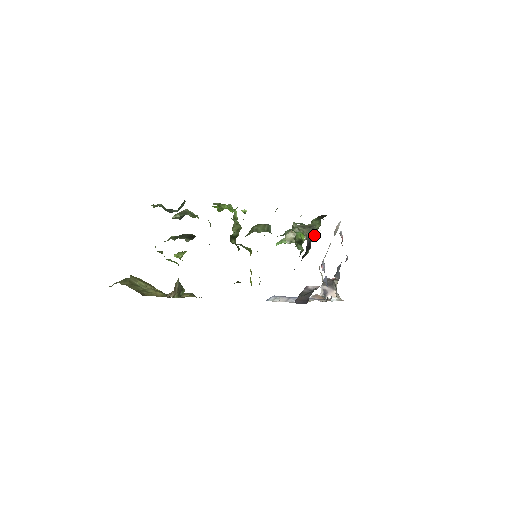
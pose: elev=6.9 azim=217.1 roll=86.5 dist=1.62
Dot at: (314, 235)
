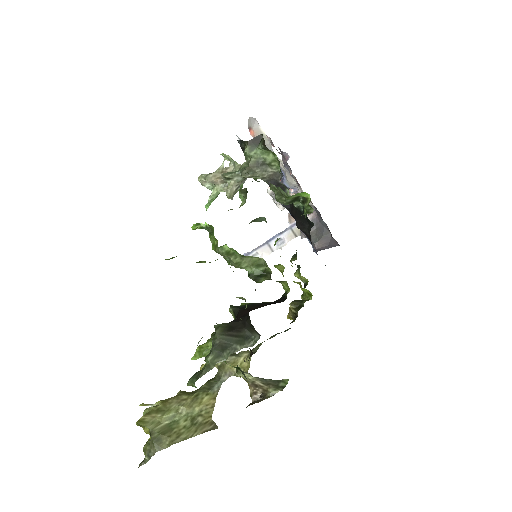
Dot at: (275, 171)
